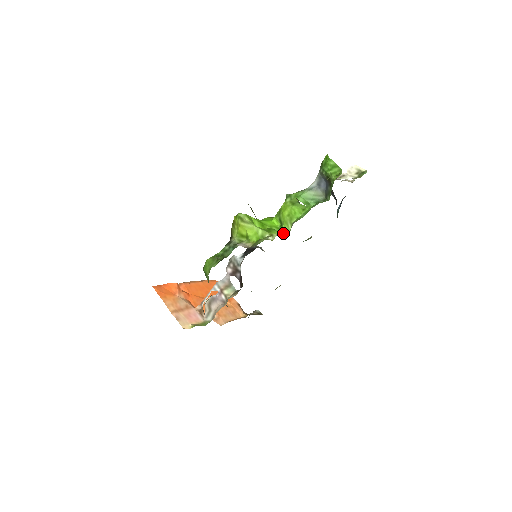
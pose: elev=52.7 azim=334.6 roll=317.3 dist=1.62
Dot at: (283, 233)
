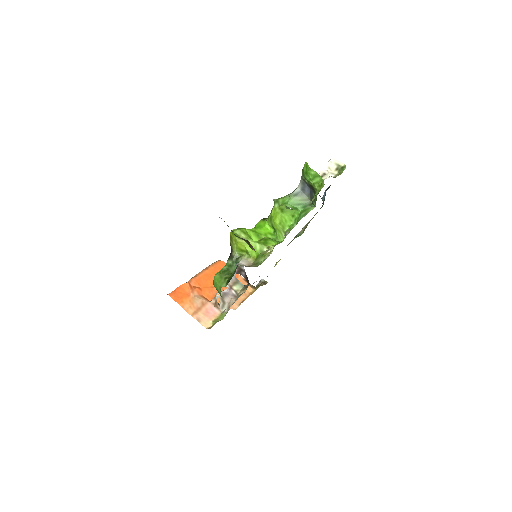
Dot at: (278, 240)
